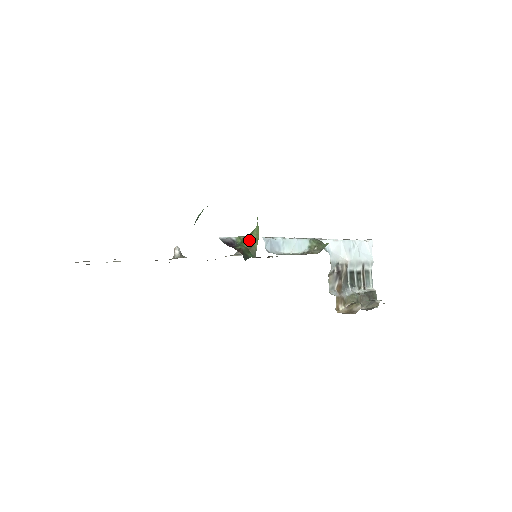
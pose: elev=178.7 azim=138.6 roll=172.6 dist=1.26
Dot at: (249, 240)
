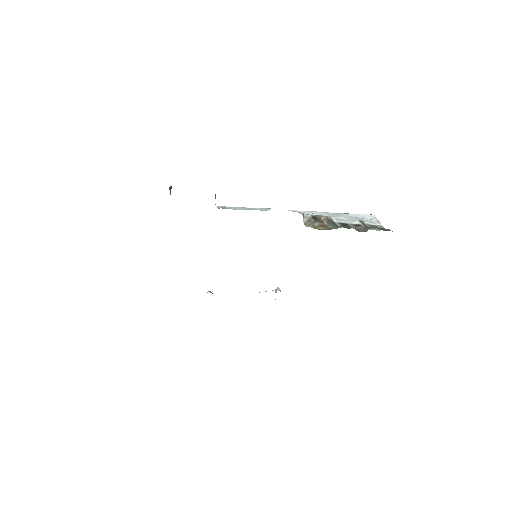
Dot at: occluded
